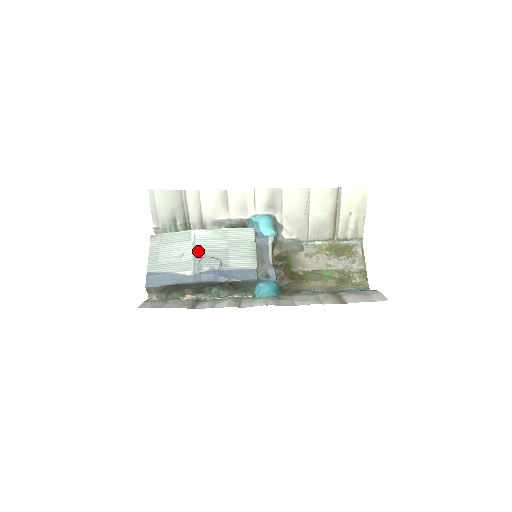
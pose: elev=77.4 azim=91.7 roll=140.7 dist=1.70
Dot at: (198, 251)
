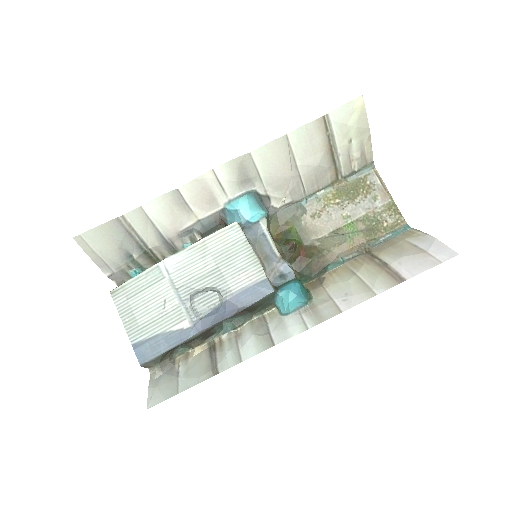
Dot at: (182, 289)
